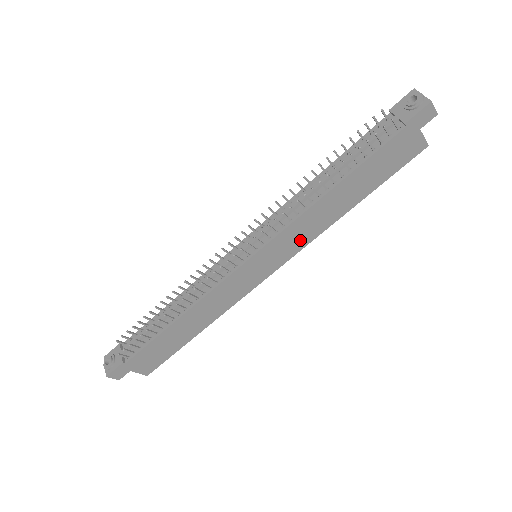
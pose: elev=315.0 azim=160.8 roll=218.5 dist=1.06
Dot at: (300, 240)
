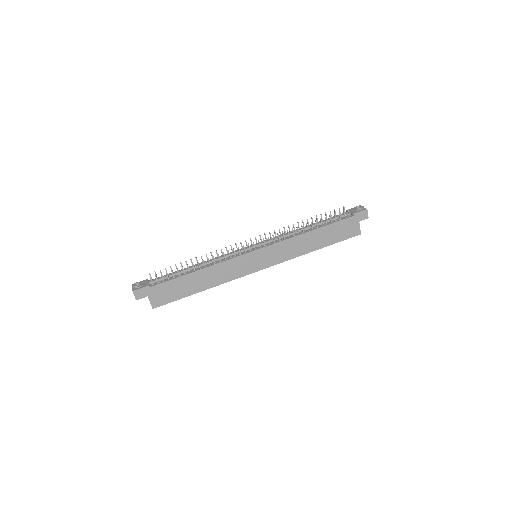
Dot at: (284, 255)
